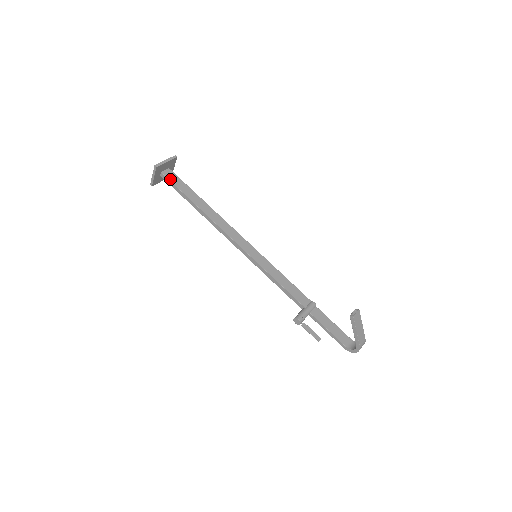
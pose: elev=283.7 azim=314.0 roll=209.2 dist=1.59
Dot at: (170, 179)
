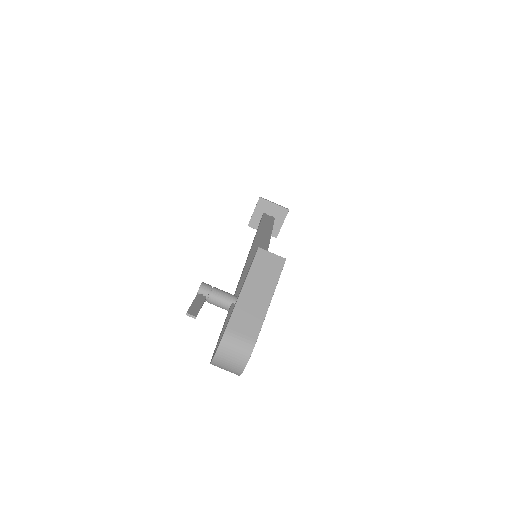
Dot at: (264, 216)
